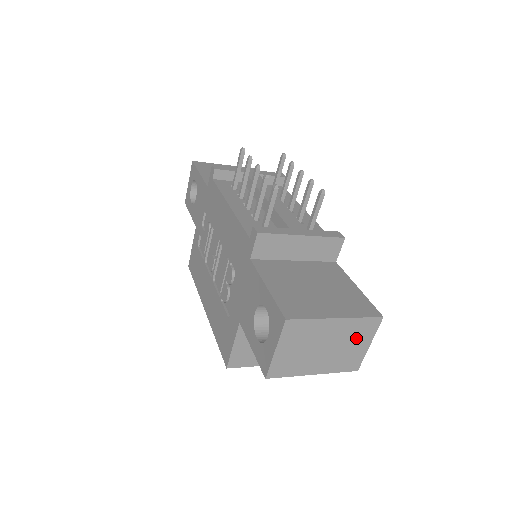
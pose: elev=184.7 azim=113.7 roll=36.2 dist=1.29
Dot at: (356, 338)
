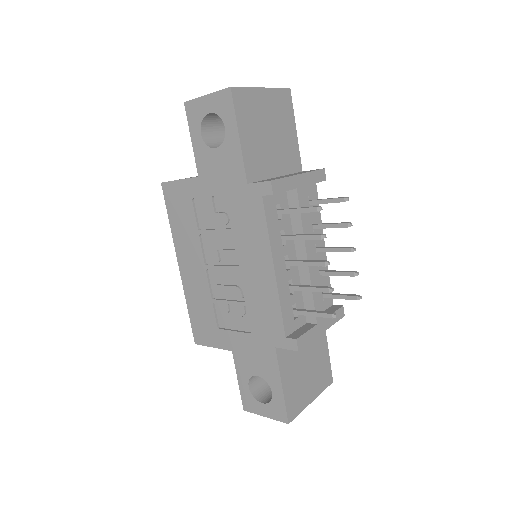
Dot at: occluded
